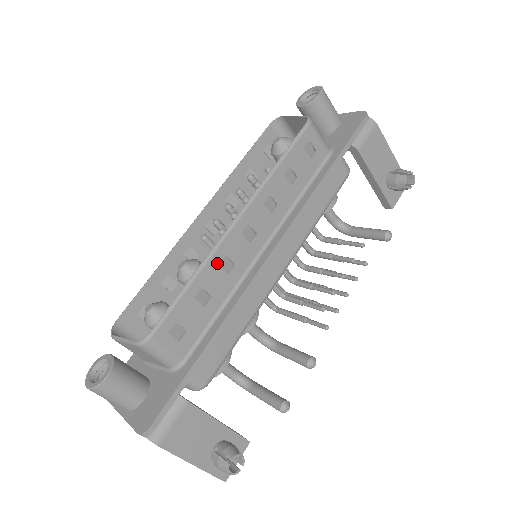
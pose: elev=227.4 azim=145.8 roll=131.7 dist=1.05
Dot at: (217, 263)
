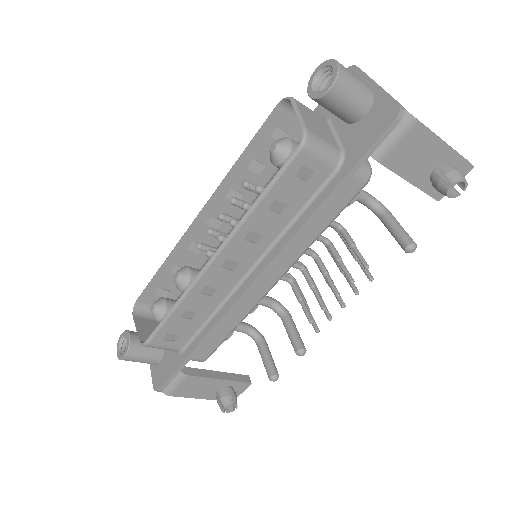
Dot at: (198, 293)
